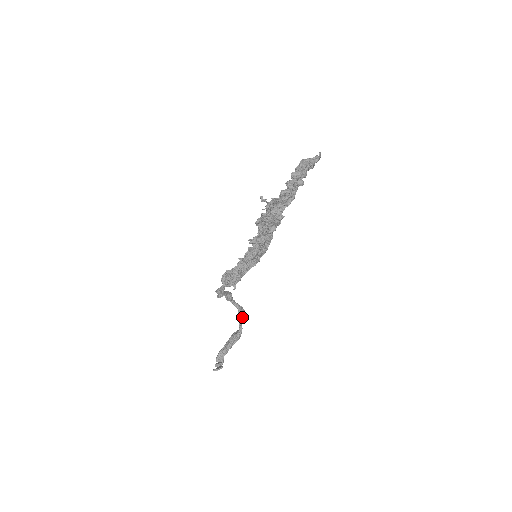
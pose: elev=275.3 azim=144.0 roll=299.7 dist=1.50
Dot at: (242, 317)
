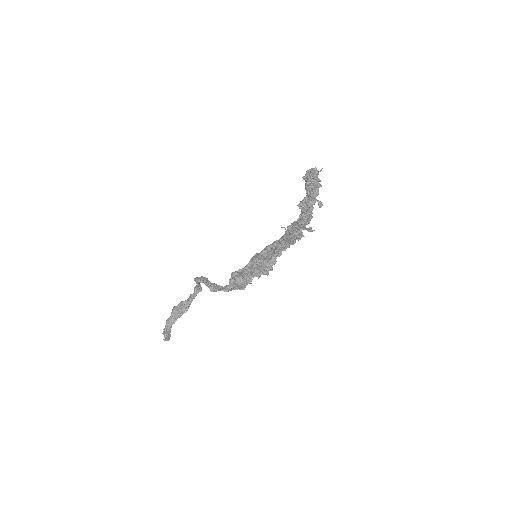
Dot at: occluded
